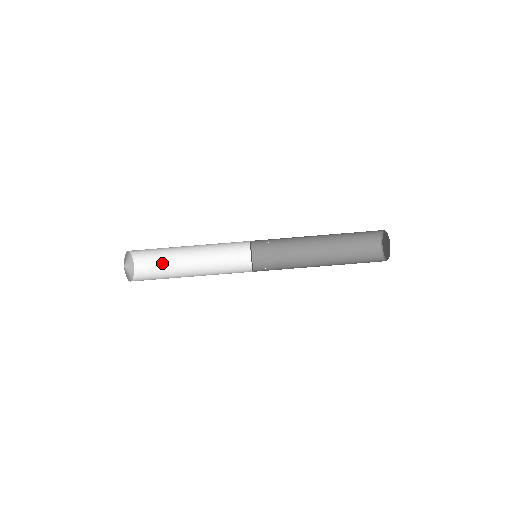
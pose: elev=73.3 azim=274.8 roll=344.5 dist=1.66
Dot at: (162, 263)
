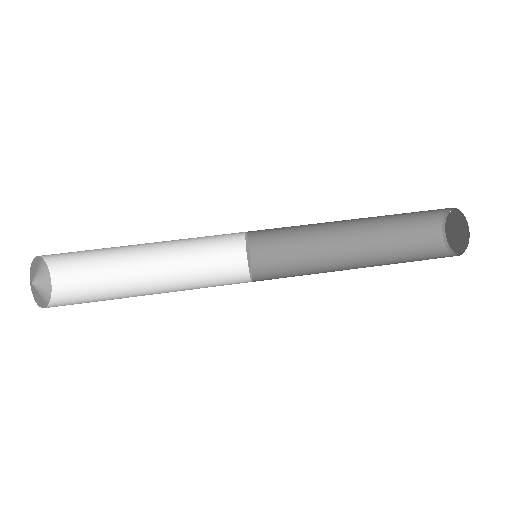
Dot at: occluded
